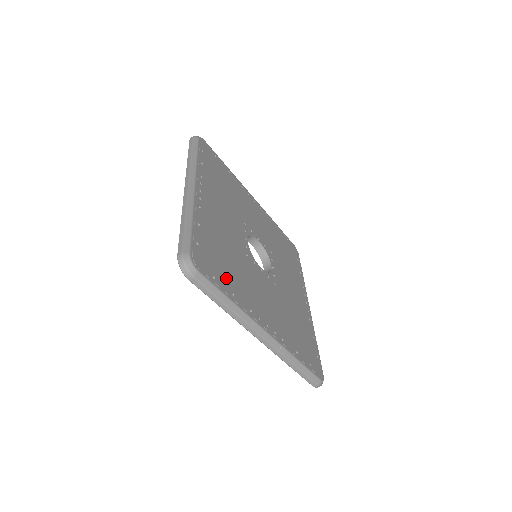
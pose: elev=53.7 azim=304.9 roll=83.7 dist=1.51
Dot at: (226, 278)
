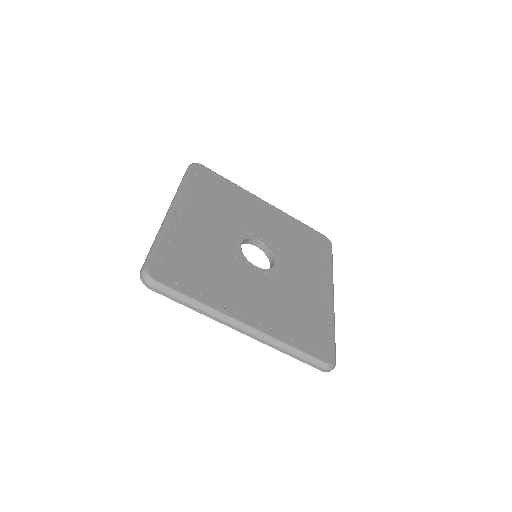
Dot at: (195, 282)
